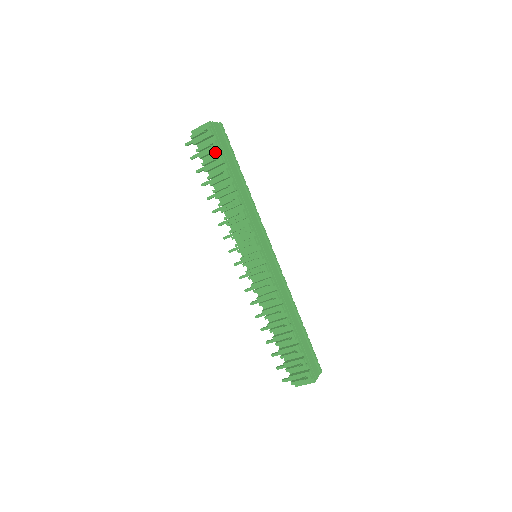
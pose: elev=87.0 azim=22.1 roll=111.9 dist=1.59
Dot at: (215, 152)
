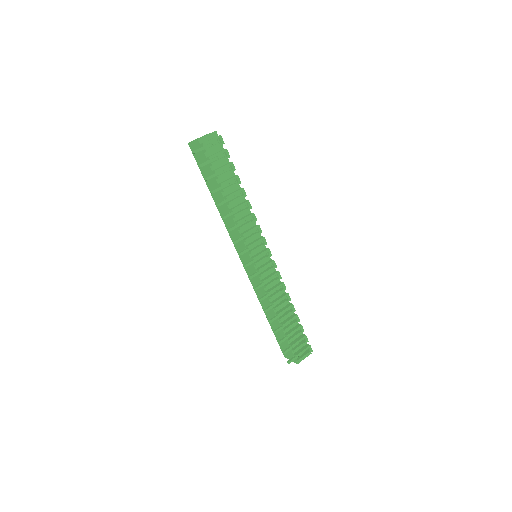
Dot at: (223, 160)
